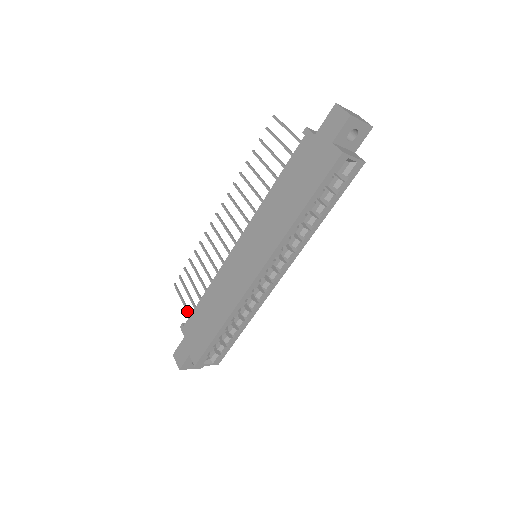
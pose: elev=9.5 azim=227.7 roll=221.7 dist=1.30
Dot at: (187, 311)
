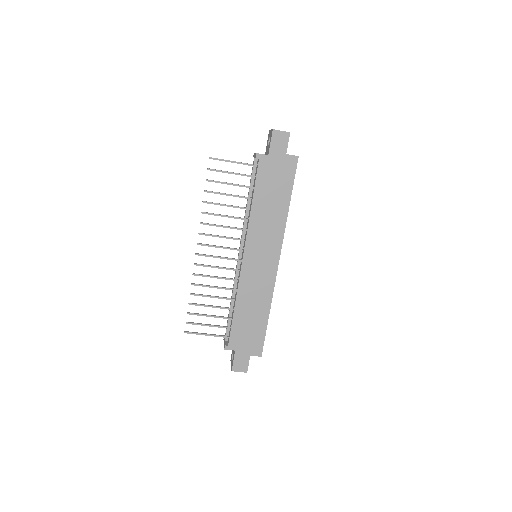
Dot at: (218, 336)
